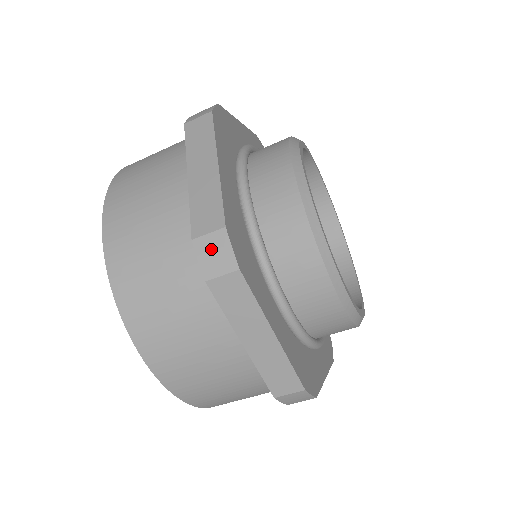
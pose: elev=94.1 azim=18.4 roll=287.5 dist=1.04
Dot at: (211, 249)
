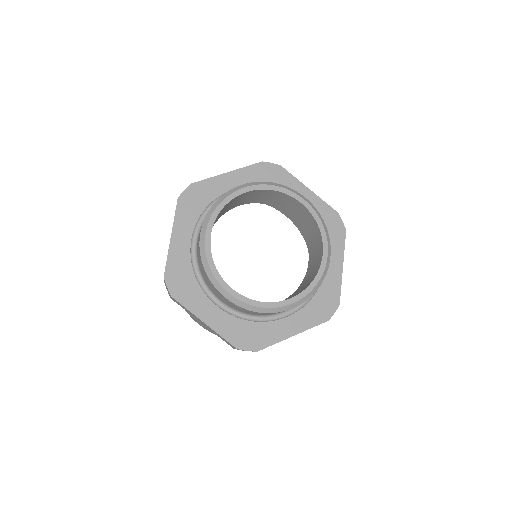
Dot at: occluded
